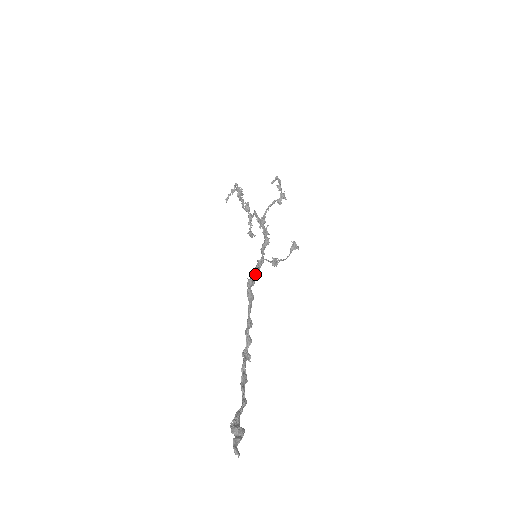
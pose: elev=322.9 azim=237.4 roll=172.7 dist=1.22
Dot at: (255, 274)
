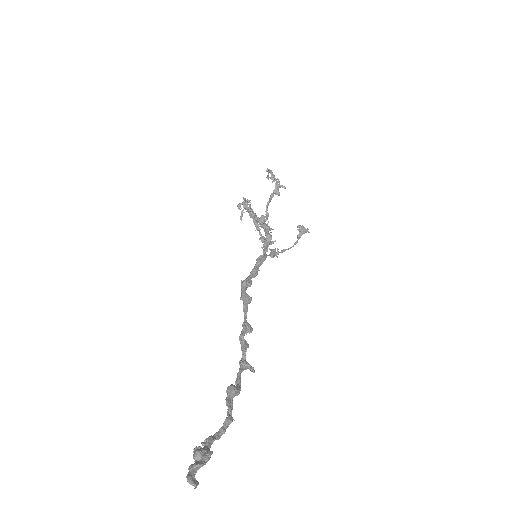
Dot at: (251, 274)
